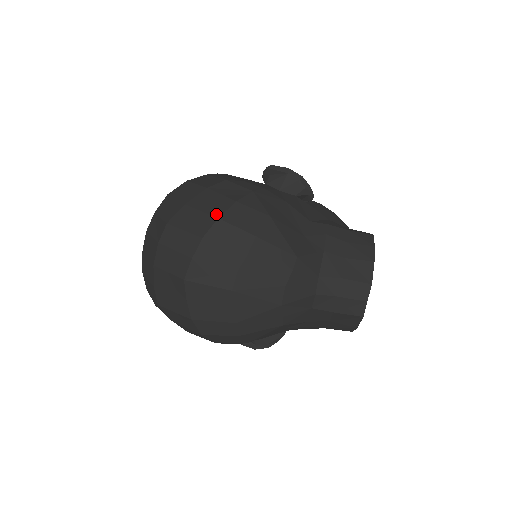
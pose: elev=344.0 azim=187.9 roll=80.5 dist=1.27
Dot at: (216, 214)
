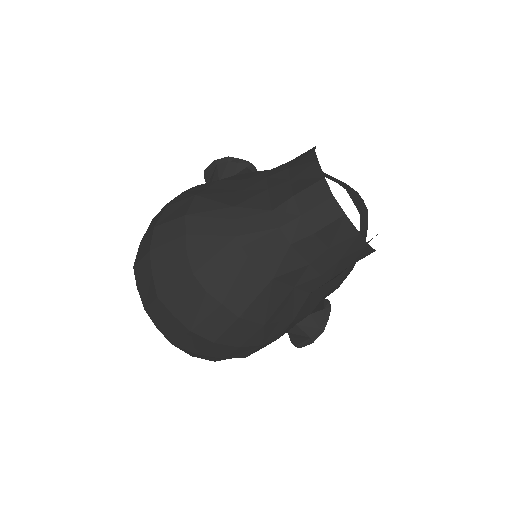
Dot at: (153, 226)
